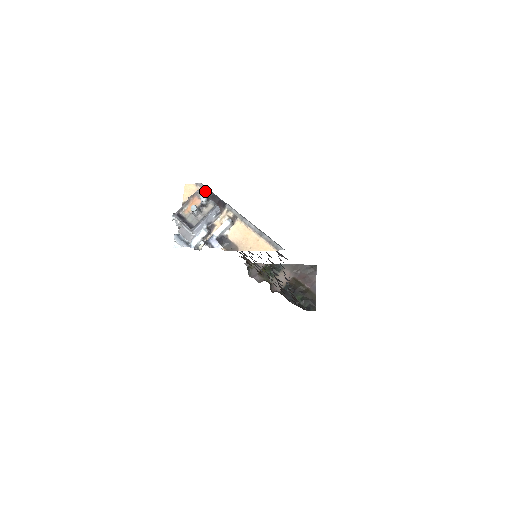
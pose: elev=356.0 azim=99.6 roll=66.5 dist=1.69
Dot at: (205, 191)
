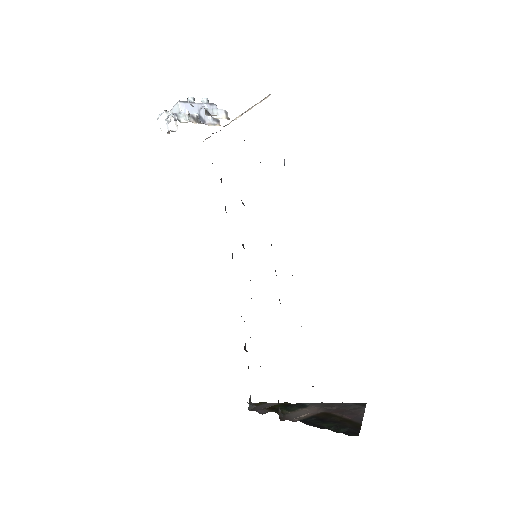
Dot at: occluded
